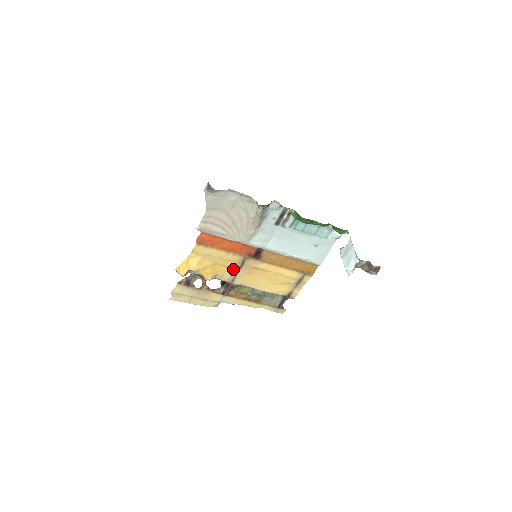
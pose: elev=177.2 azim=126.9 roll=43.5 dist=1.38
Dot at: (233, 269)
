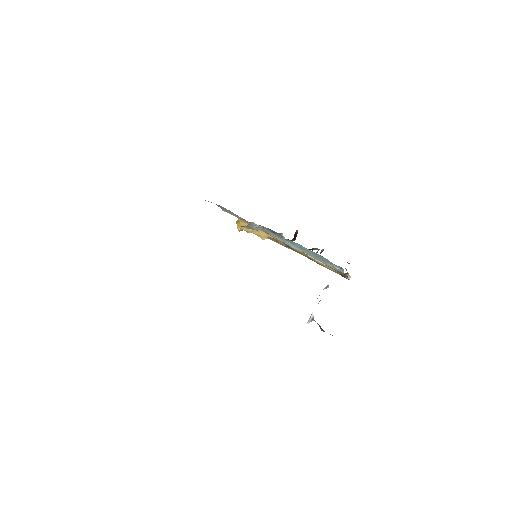
Dot at: occluded
